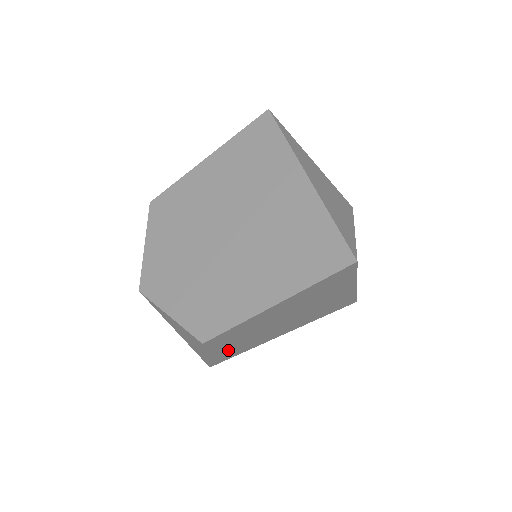
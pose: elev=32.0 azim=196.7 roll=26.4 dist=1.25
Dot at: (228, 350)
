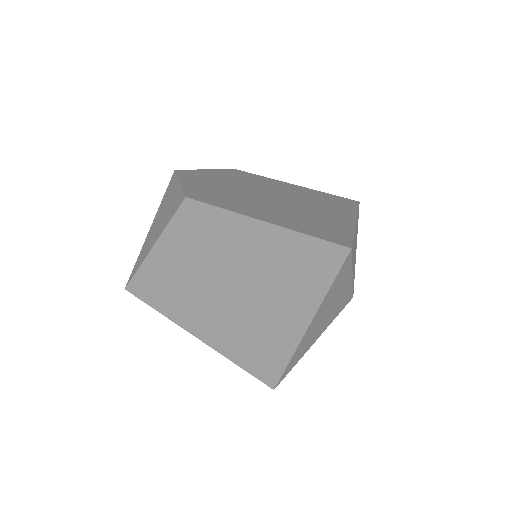
Dot at: (166, 270)
